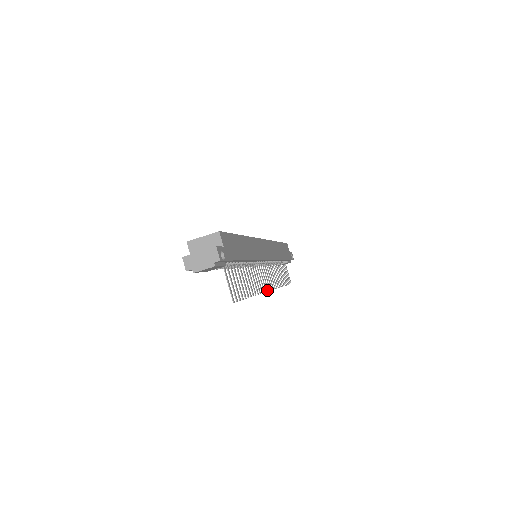
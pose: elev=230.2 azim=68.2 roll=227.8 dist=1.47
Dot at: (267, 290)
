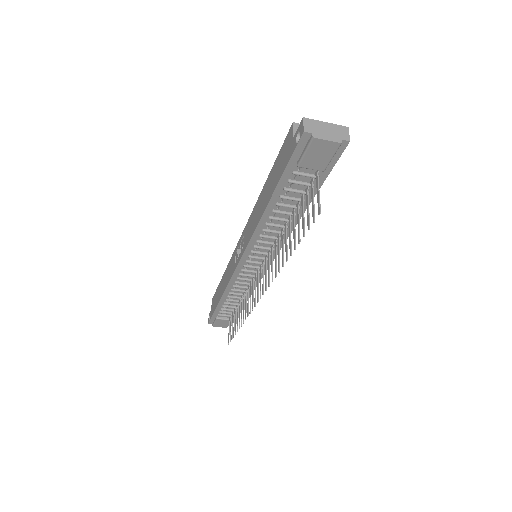
Dot at: (263, 292)
